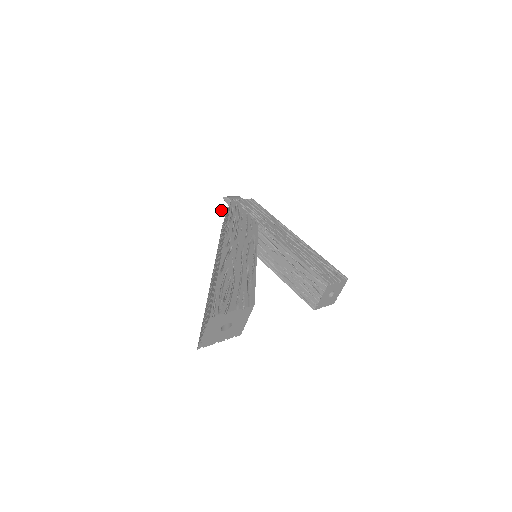
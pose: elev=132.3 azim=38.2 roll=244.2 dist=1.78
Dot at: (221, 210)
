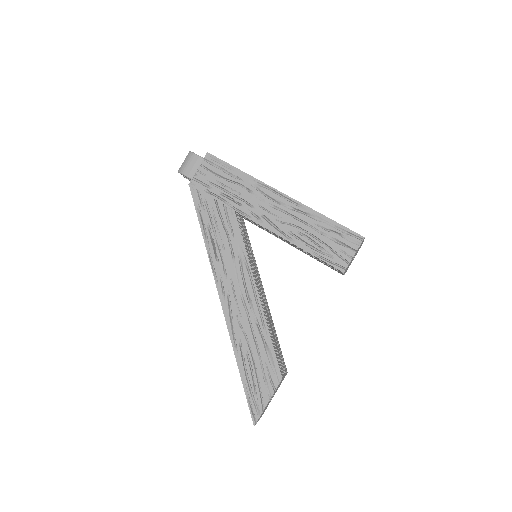
Dot at: occluded
